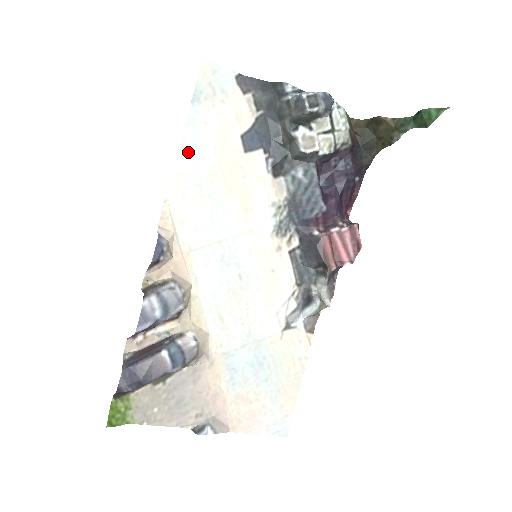
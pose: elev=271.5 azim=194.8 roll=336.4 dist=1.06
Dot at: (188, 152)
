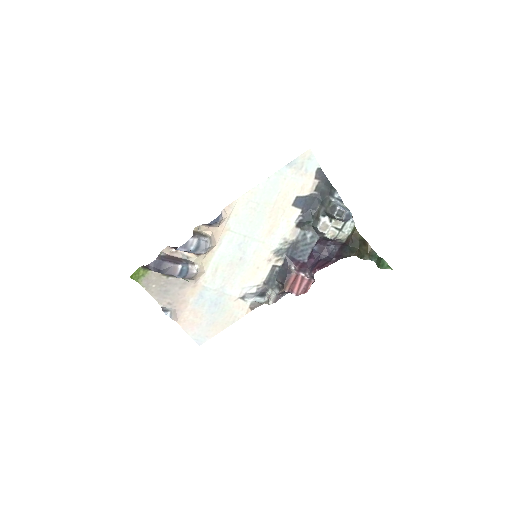
Dot at: (266, 186)
